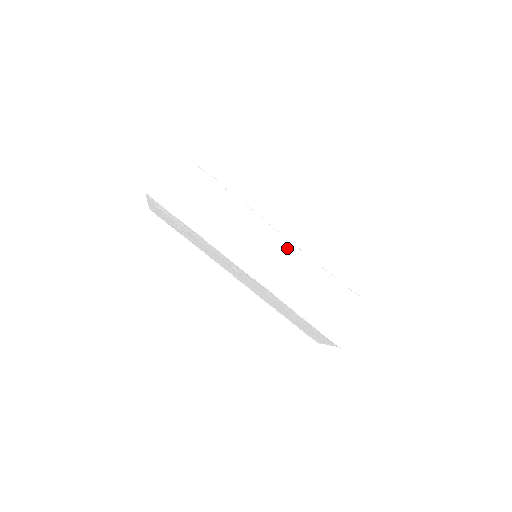
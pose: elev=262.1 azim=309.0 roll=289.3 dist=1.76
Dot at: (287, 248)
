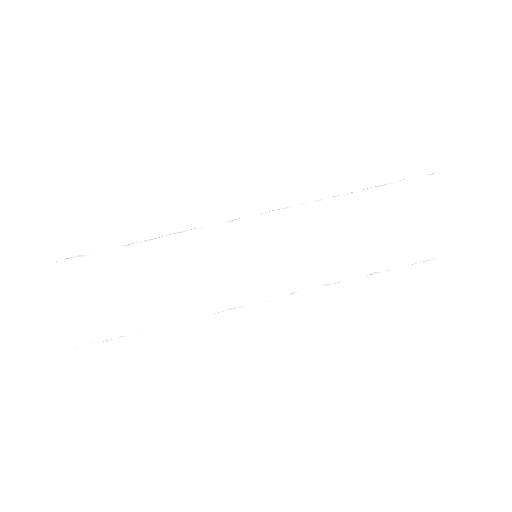
Dot at: (281, 223)
